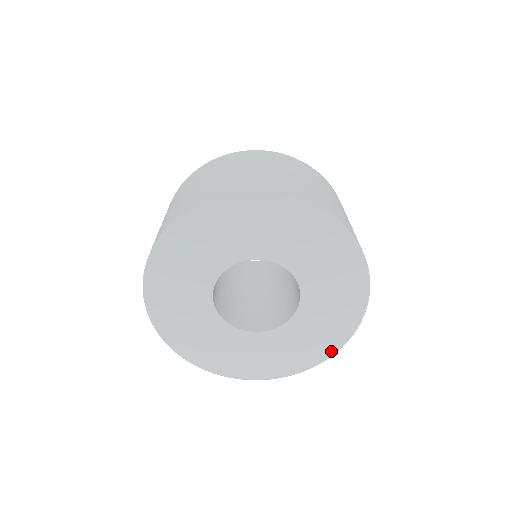
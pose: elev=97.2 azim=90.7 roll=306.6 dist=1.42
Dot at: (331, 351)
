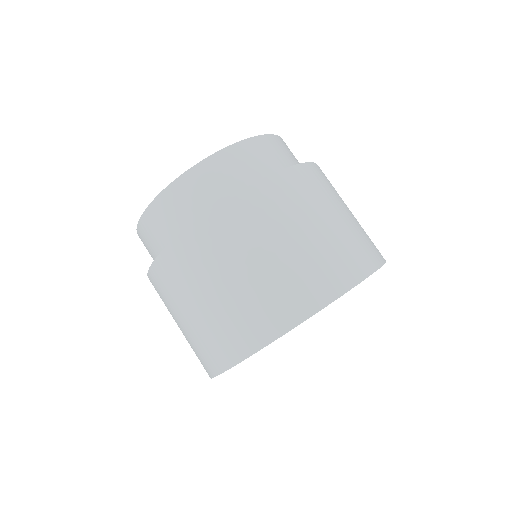
Dot at: occluded
